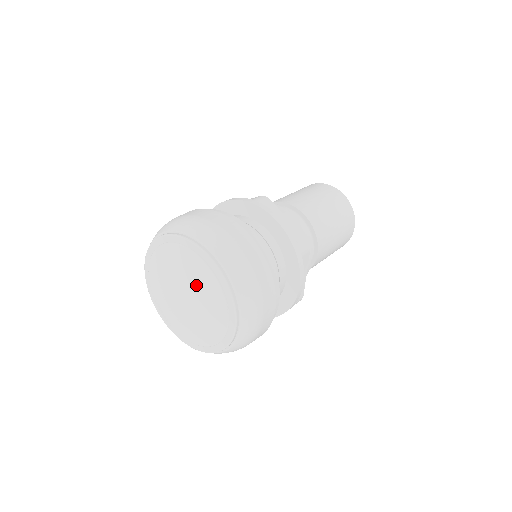
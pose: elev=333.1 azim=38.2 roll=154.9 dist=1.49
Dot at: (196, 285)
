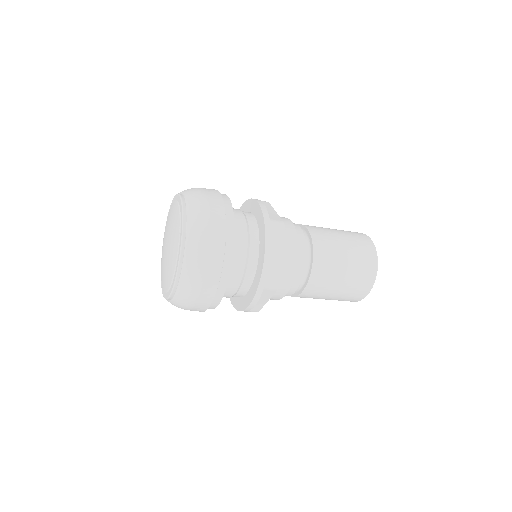
Dot at: (171, 225)
